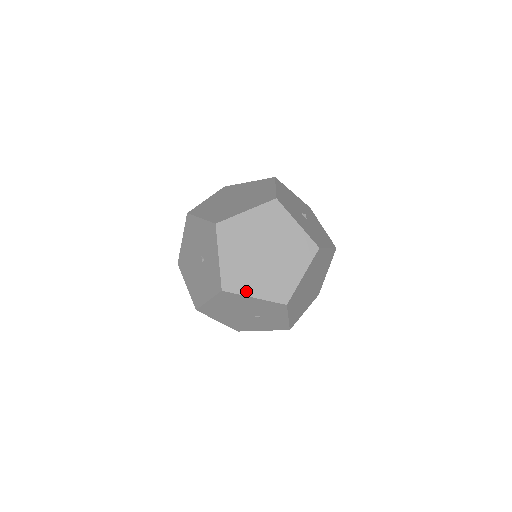
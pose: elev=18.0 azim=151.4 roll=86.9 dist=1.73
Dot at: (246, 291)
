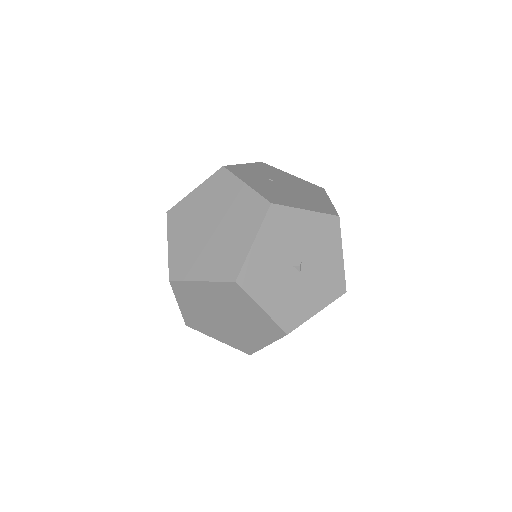
Dot at: (209, 334)
